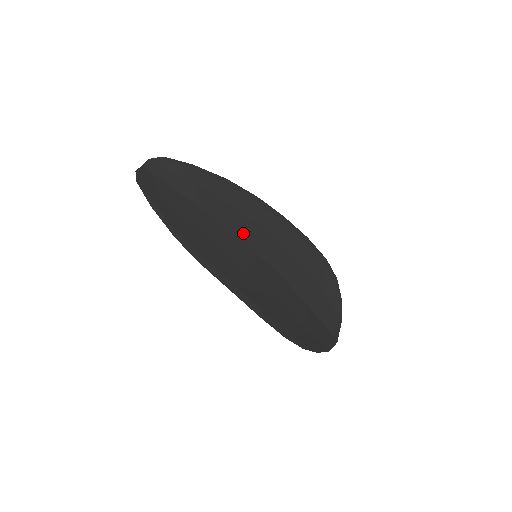
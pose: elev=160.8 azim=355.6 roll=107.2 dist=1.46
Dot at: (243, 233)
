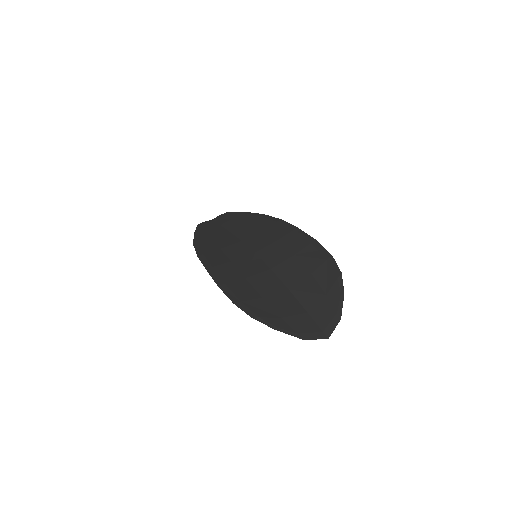
Dot at: (252, 241)
